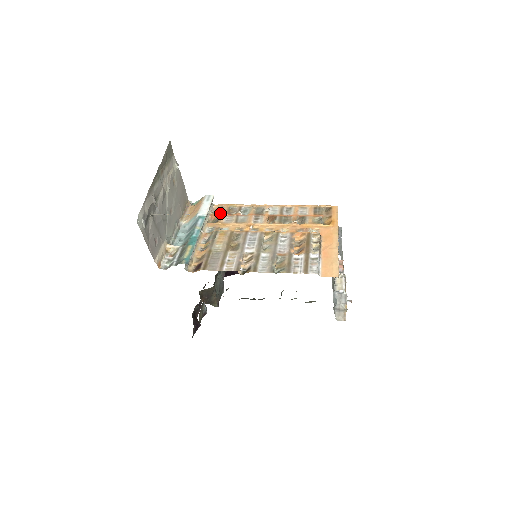
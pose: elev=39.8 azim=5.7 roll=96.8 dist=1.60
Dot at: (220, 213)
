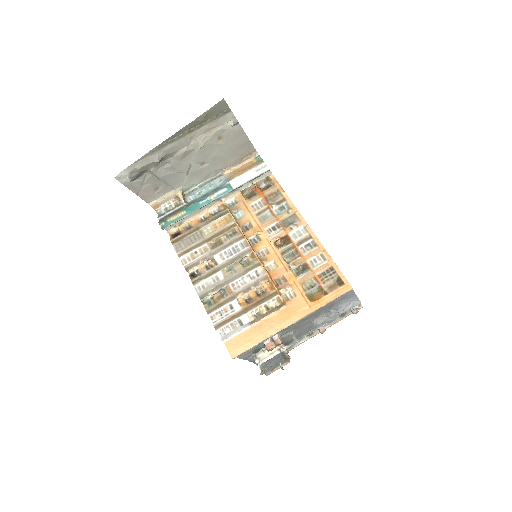
Dot at: (261, 191)
